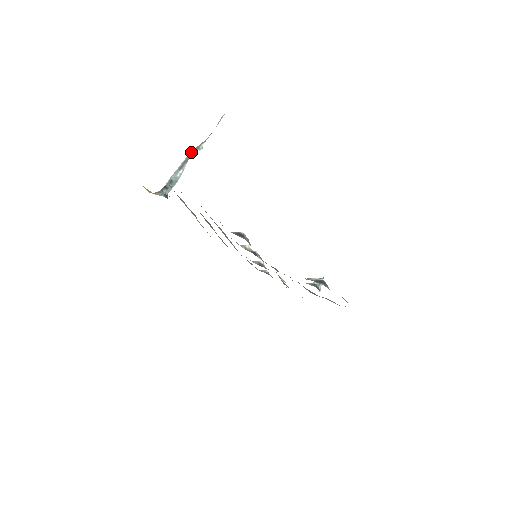
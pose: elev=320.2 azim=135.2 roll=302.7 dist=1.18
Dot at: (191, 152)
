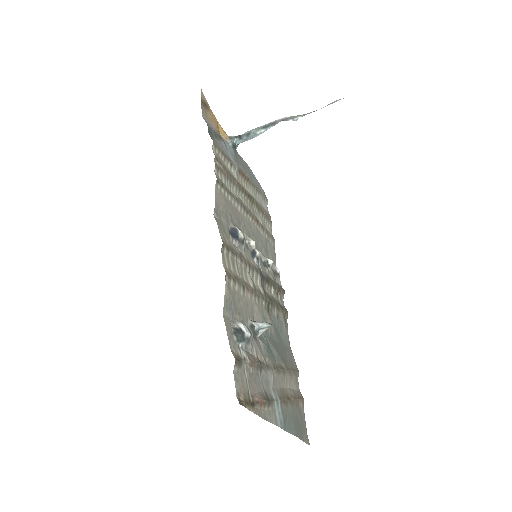
Dot at: (284, 118)
